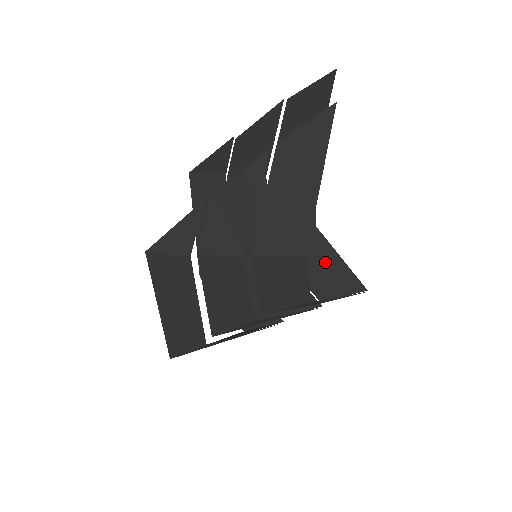
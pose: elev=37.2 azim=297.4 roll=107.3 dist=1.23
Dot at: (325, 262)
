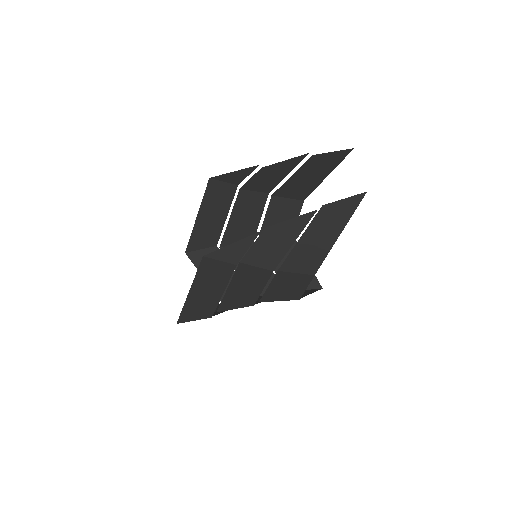
Dot at: occluded
